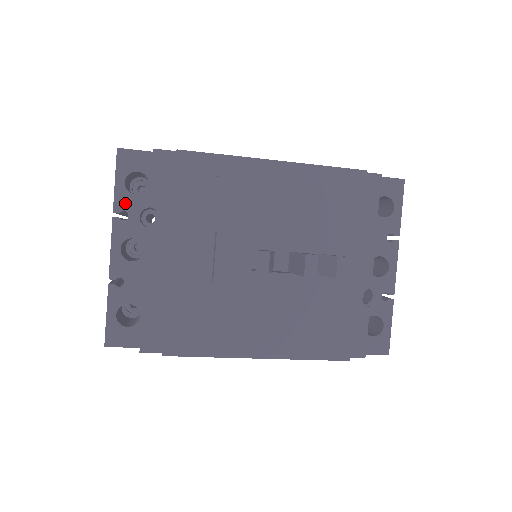
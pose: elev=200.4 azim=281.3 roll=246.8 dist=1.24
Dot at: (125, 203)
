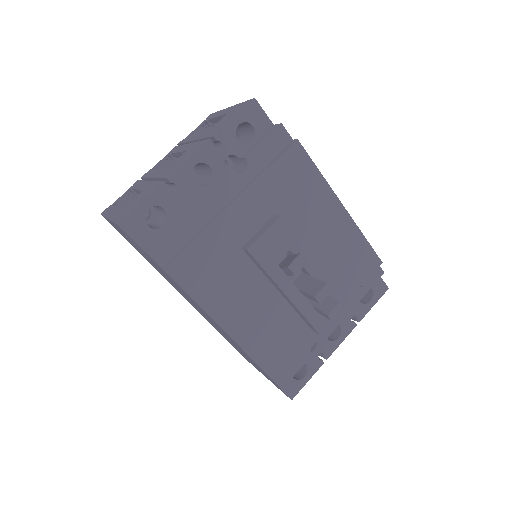
Dot at: (227, 138)
